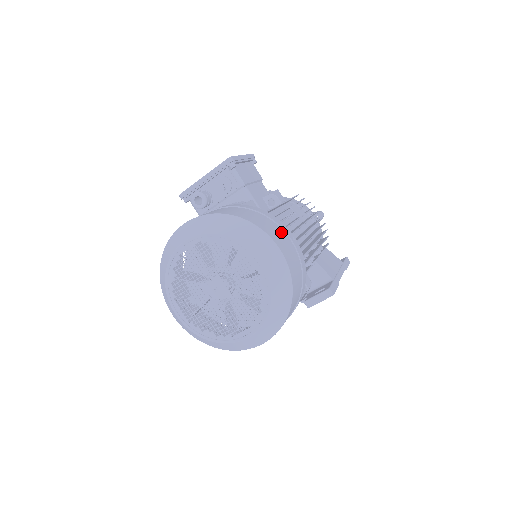
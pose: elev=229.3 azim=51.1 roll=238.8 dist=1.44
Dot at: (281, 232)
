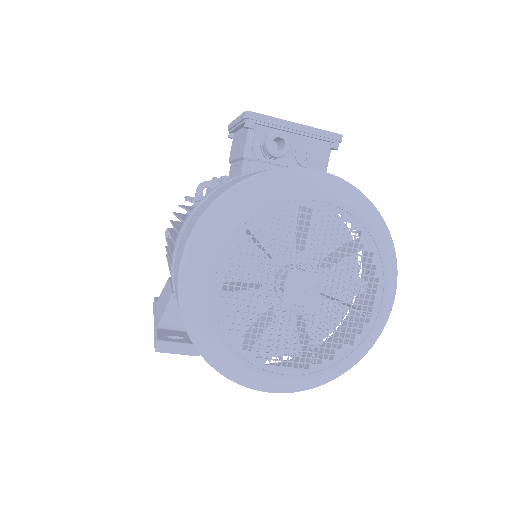
Dot at: (374, 272)
